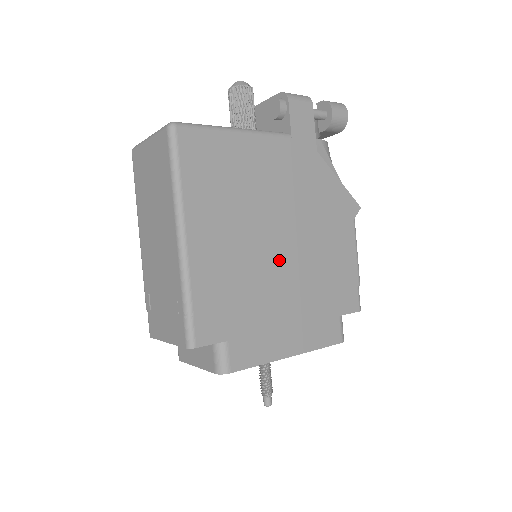
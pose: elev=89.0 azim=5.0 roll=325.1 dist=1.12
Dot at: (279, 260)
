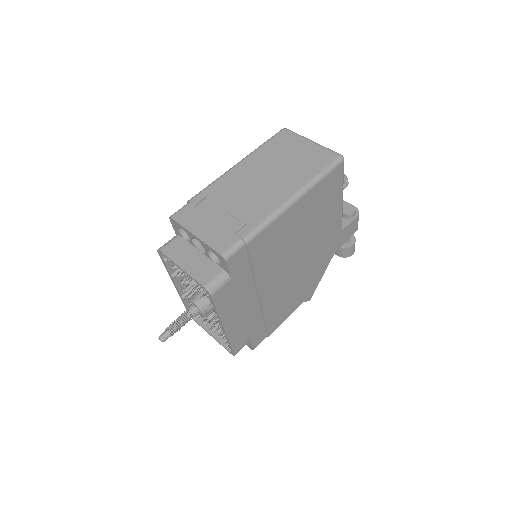
Dot at: (280, 275)
